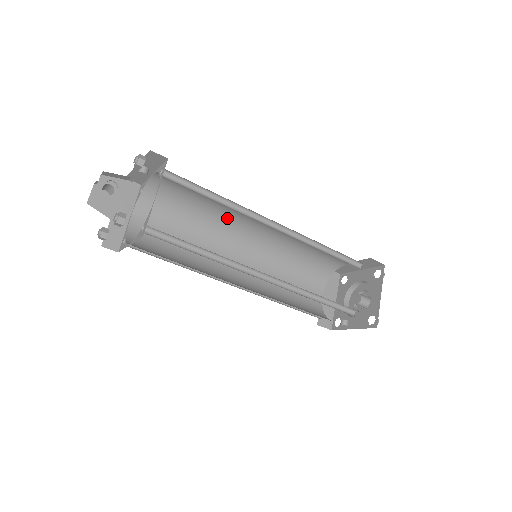
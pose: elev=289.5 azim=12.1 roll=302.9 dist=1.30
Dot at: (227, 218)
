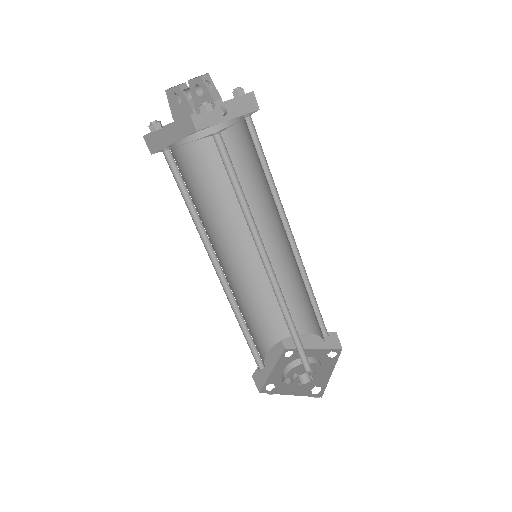
Dot at: occluded
